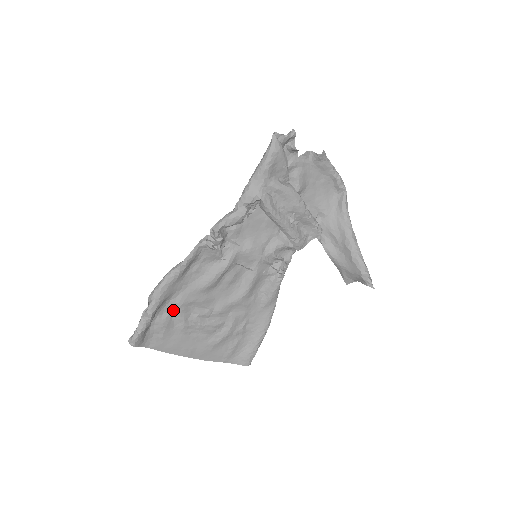
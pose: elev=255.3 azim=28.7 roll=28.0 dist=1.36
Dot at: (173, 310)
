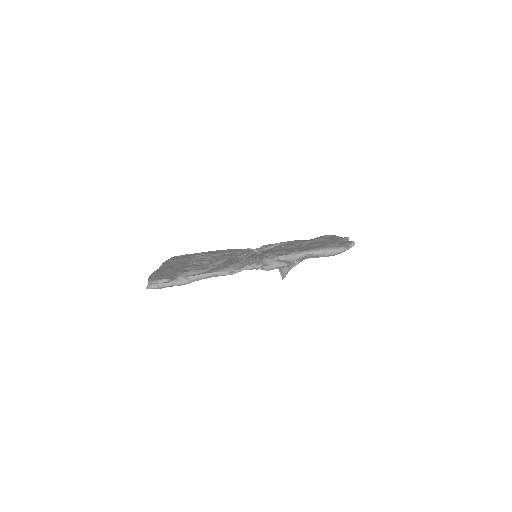
Dot at: occluded
